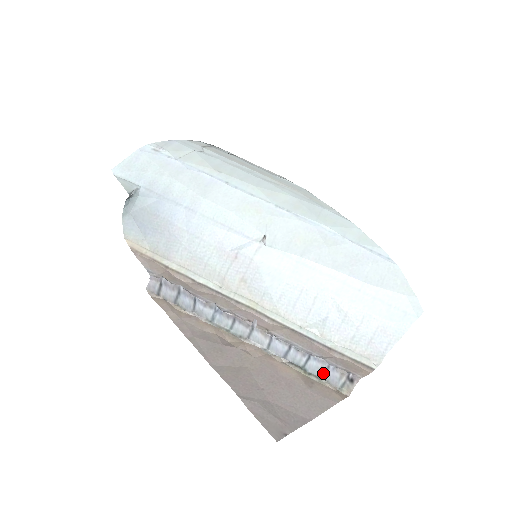
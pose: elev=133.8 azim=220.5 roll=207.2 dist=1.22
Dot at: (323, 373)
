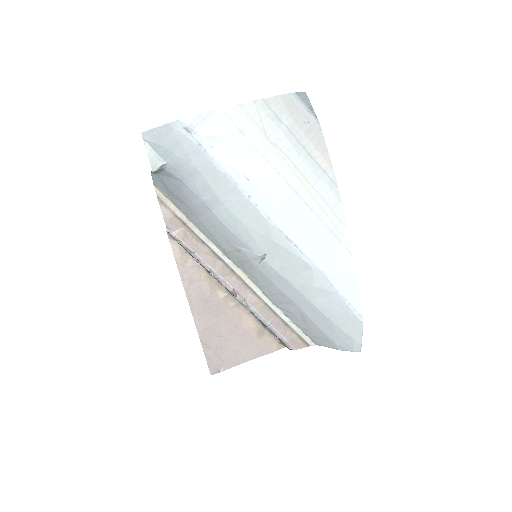
Dot at: (273, 334)
